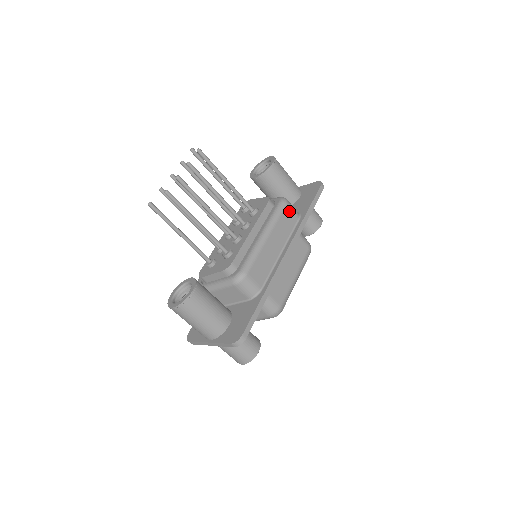
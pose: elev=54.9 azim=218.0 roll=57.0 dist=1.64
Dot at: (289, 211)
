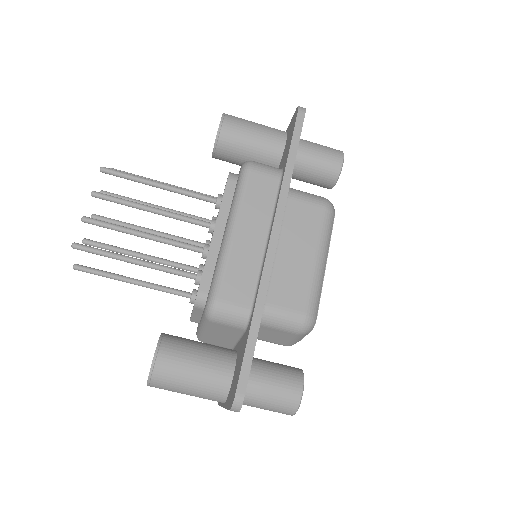
Dot at: (258, 176)
